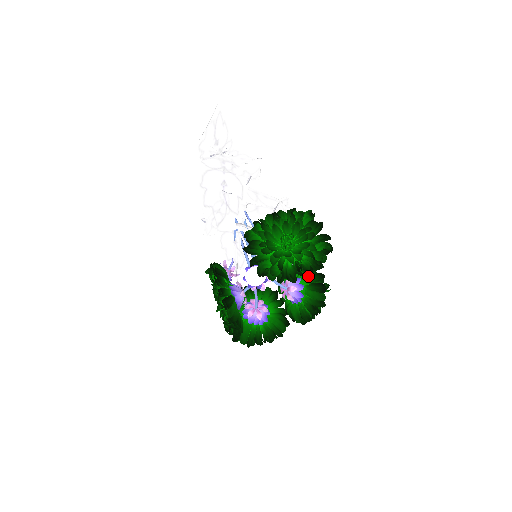
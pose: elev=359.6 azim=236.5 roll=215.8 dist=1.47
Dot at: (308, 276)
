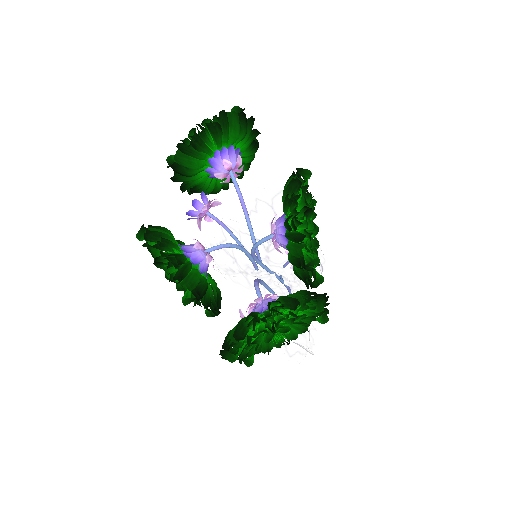
Dot at: (207, 123)
